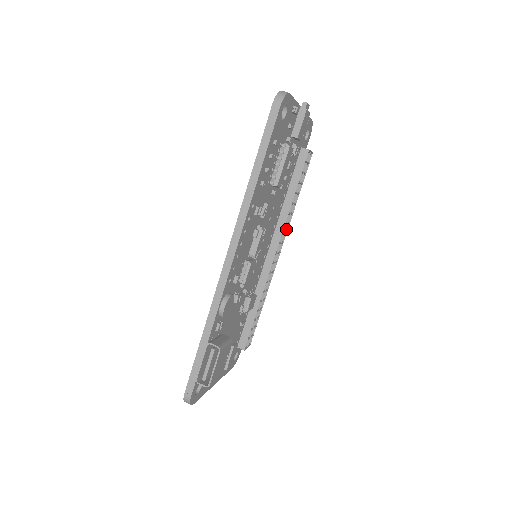
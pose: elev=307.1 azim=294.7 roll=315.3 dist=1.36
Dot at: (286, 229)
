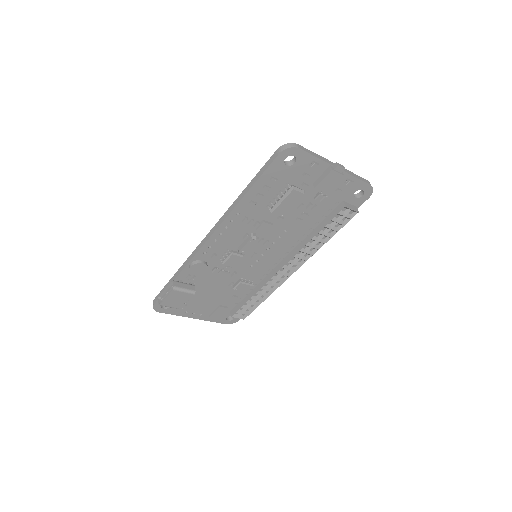
Dot at: (308, 257)
